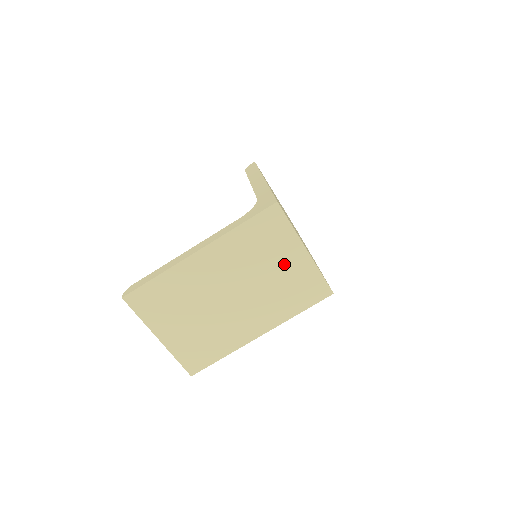
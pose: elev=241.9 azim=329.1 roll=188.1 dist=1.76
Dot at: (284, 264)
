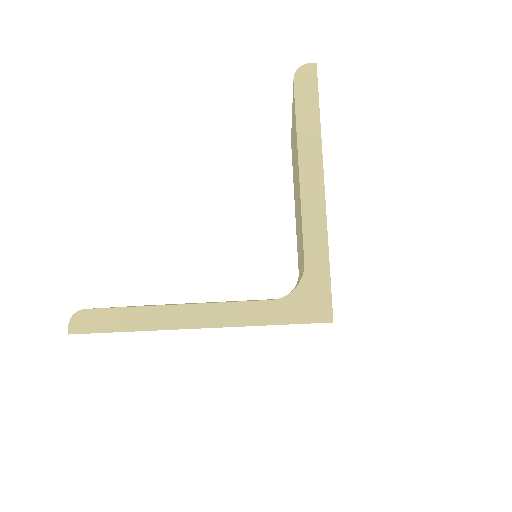
Dot at: occluded
